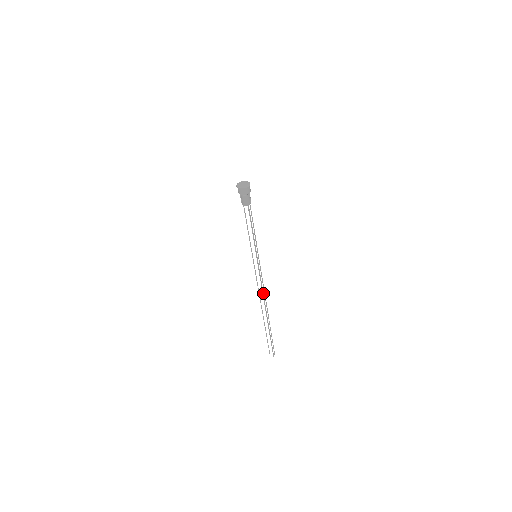
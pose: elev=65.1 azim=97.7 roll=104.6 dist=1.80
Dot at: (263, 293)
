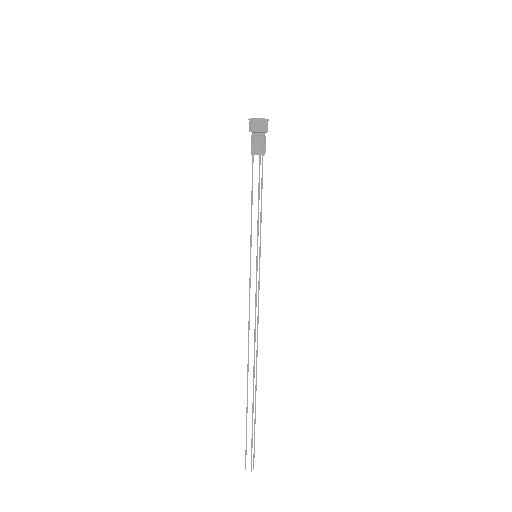
Dot at: occluded
